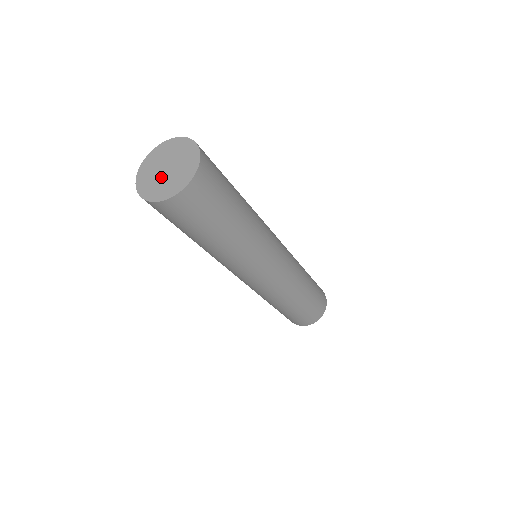
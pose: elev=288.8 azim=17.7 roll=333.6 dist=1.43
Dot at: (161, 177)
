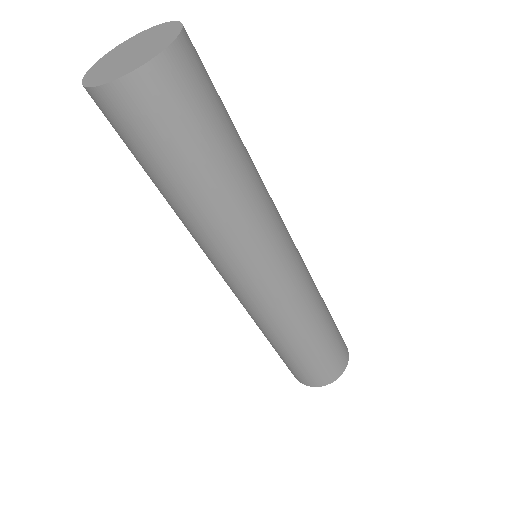
Dot at: (127, 59)
